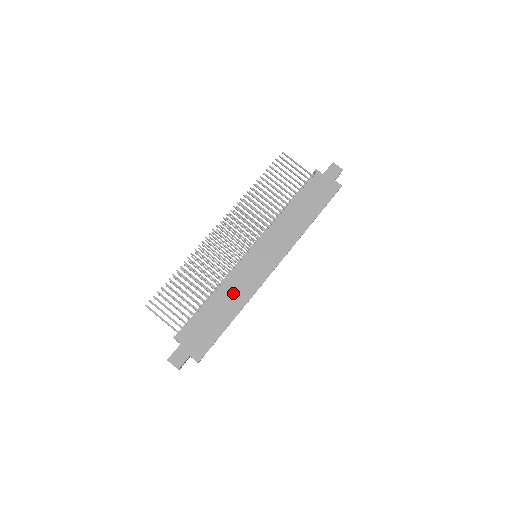
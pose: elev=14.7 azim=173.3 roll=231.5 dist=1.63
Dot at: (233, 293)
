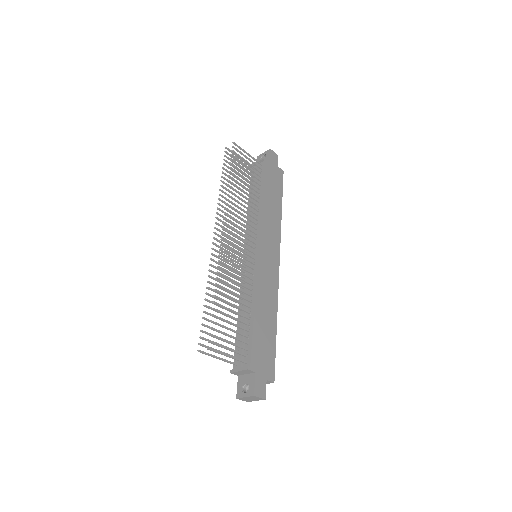
Dot at: (266, 300)
